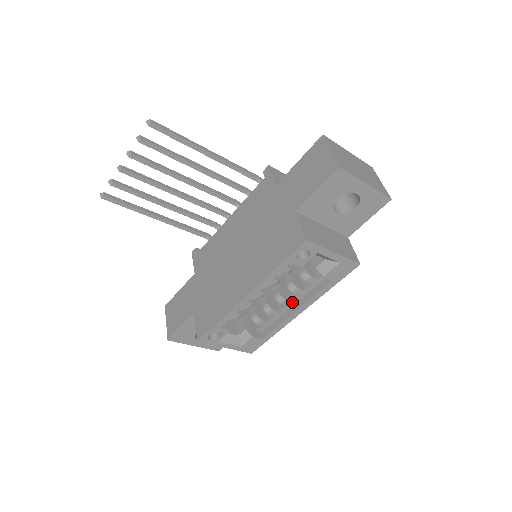
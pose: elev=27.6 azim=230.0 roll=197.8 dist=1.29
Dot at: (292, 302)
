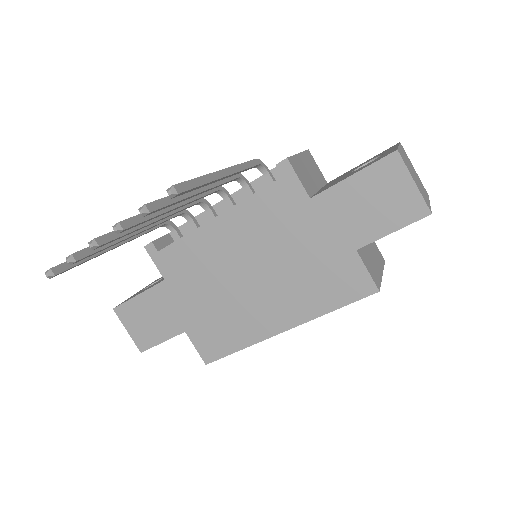
Dot at: occluded
